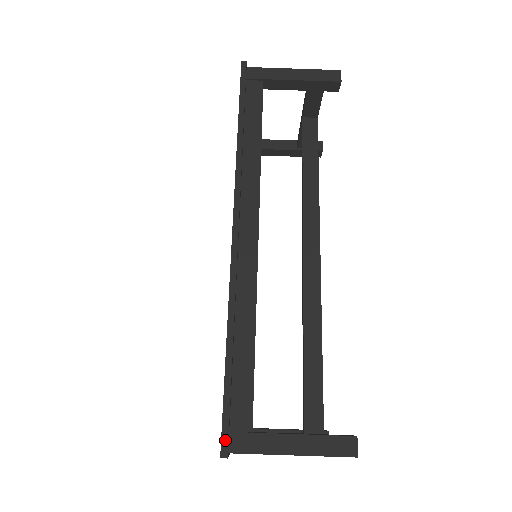
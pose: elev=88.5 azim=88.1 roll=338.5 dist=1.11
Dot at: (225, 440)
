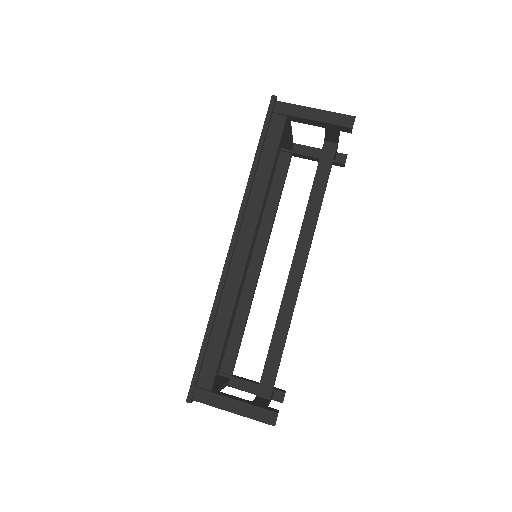
Dot at: (191, 392)
